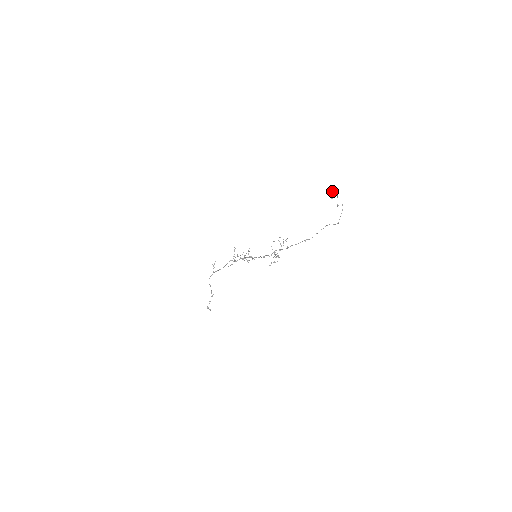
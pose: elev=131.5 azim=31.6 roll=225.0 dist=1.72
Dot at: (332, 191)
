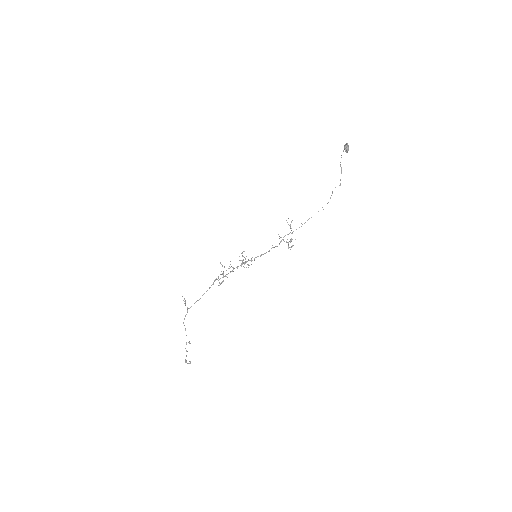
Dot at: (346, 145)
